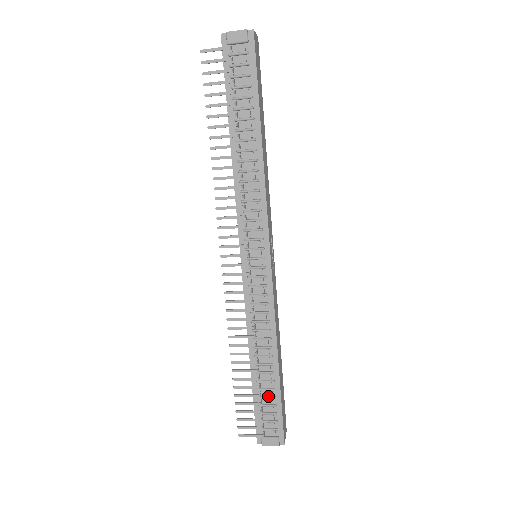
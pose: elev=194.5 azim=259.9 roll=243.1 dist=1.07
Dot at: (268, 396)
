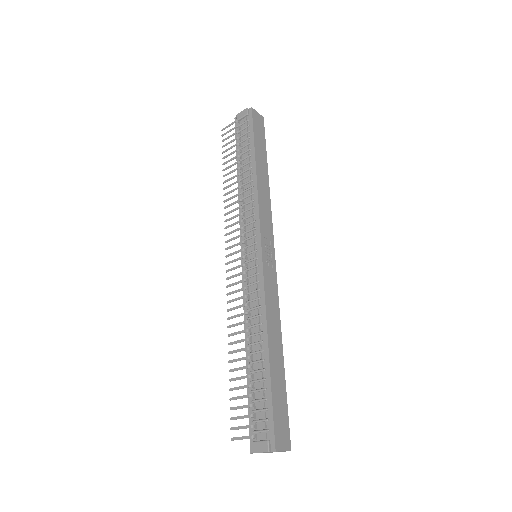
Dot at: (260, 388)
